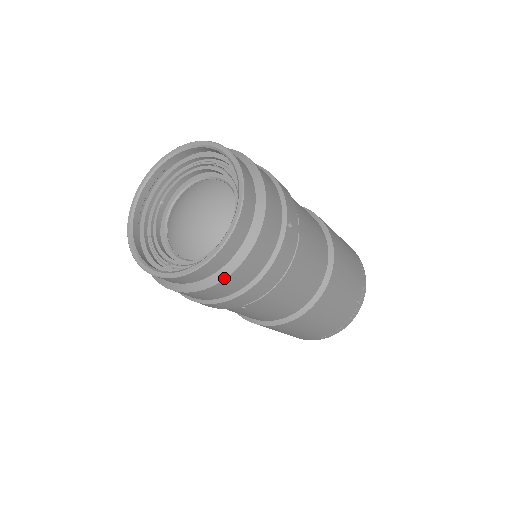
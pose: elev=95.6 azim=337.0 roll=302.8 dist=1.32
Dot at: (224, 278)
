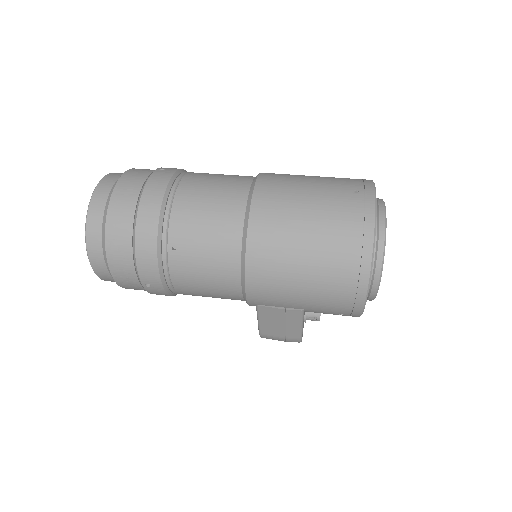
Dot at: (106, 215)
